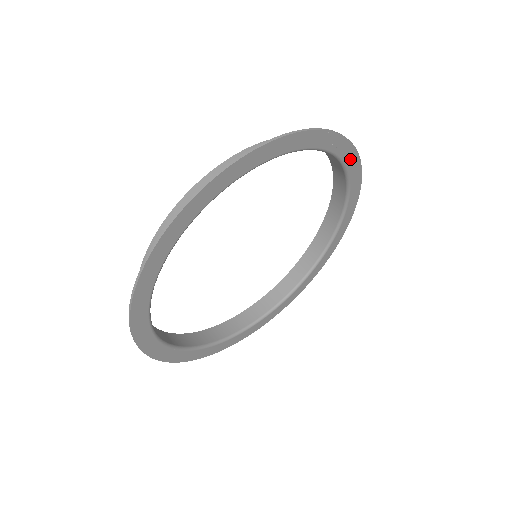
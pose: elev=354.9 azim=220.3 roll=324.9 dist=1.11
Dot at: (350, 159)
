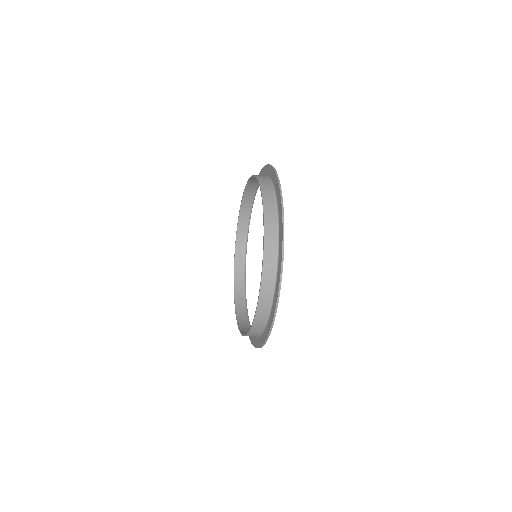
Dot at: occluded
